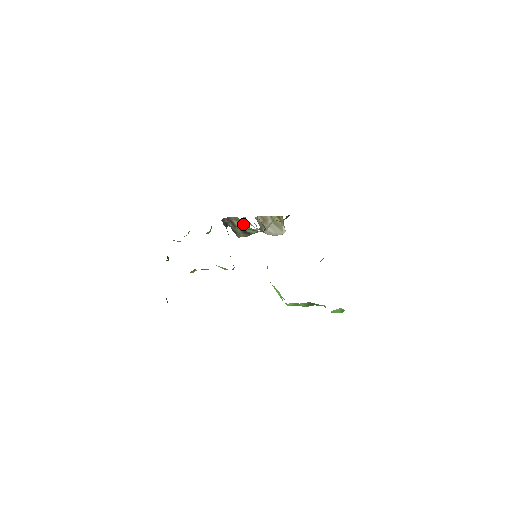
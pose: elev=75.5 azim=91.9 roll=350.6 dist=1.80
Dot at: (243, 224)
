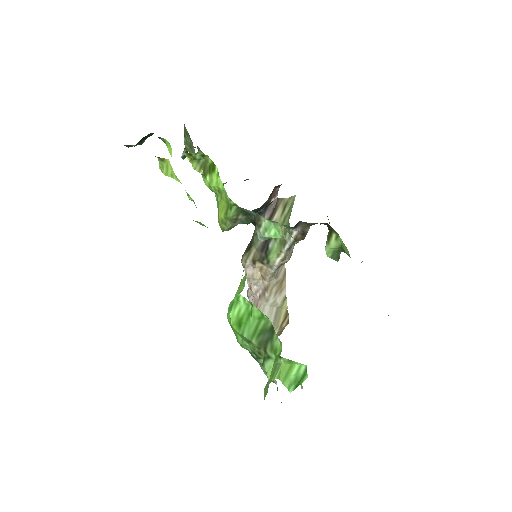
Dot at: (283, 221)
